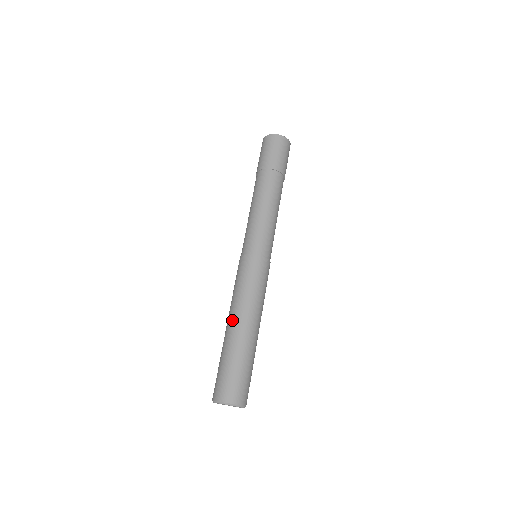
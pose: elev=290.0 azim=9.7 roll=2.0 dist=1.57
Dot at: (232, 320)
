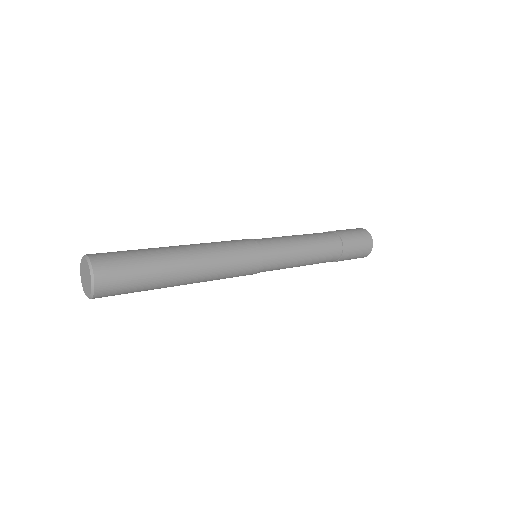
Dot at: occluded
